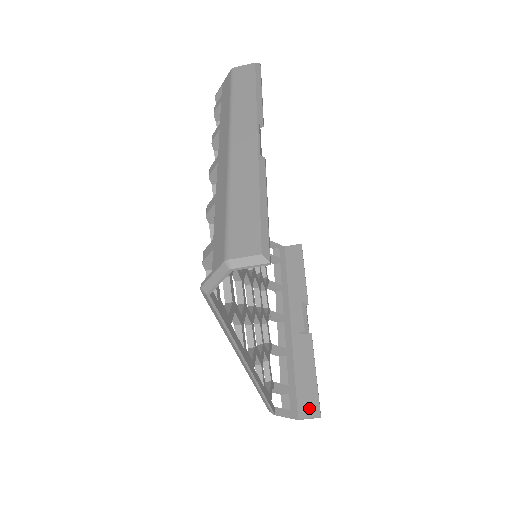
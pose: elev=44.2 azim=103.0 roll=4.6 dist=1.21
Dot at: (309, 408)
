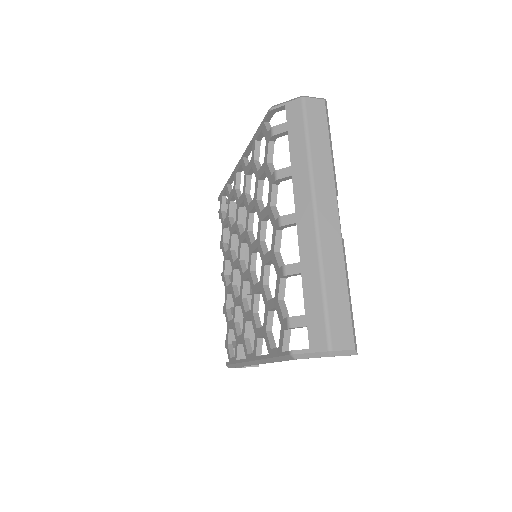
Dot at: occluded
